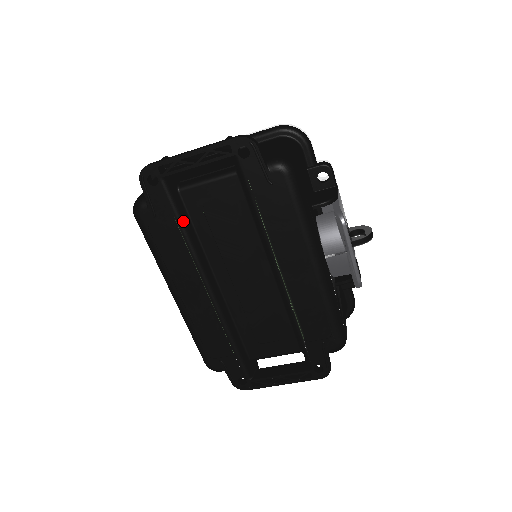
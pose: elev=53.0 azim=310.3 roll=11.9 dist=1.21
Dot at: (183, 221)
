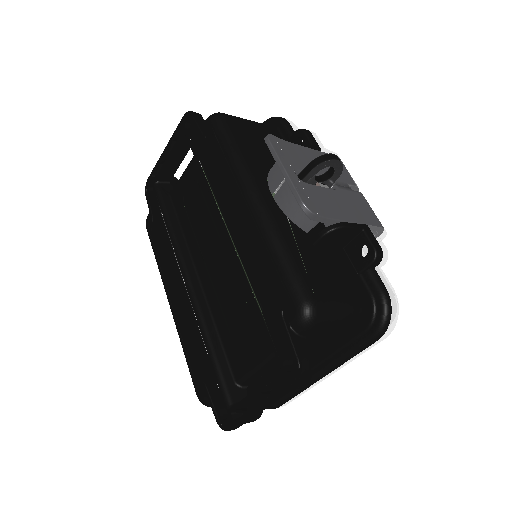
Dot at: (168, 215)
